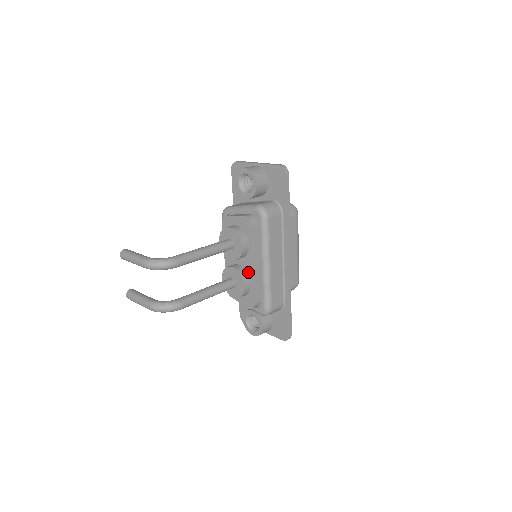
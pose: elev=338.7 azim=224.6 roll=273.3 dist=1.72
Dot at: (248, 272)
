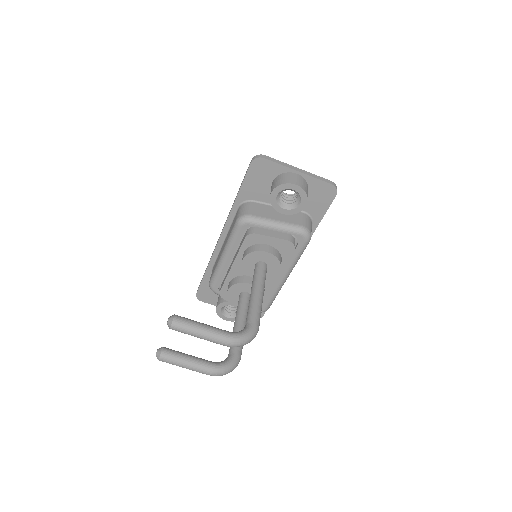
Dot at: (265, 285)
